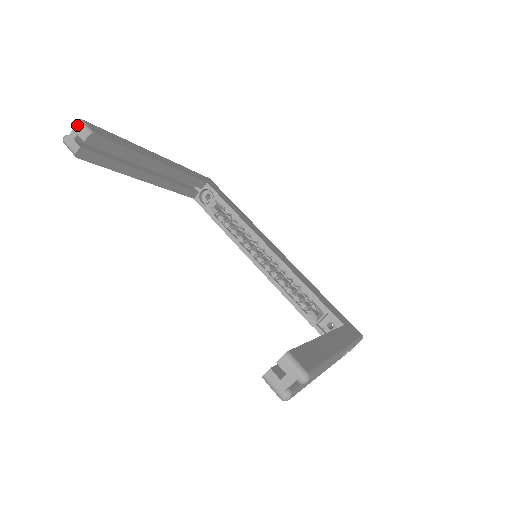
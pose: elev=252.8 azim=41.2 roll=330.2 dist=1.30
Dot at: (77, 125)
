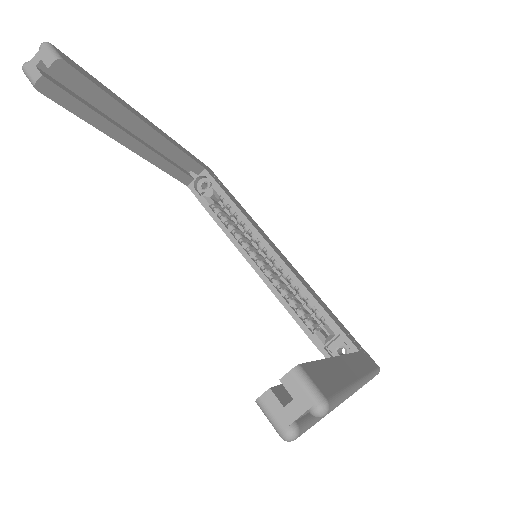
Dot at: (42, 48)
